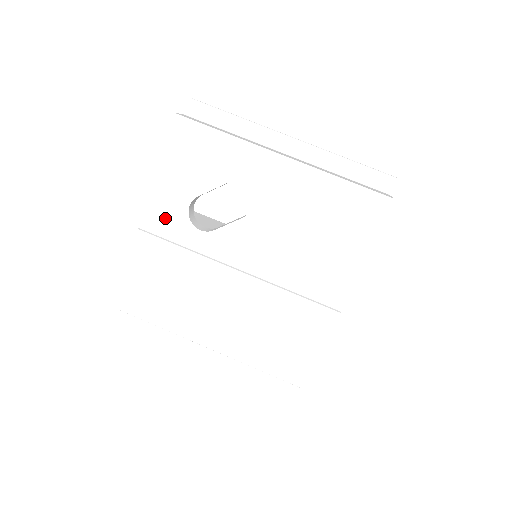
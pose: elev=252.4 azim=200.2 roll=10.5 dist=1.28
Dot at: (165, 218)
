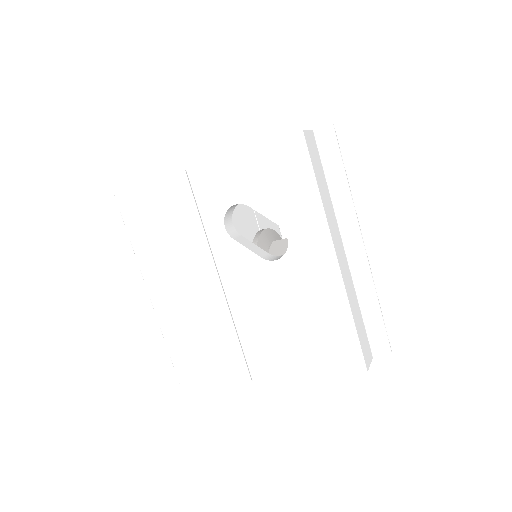
Dot at: (211, 189)
